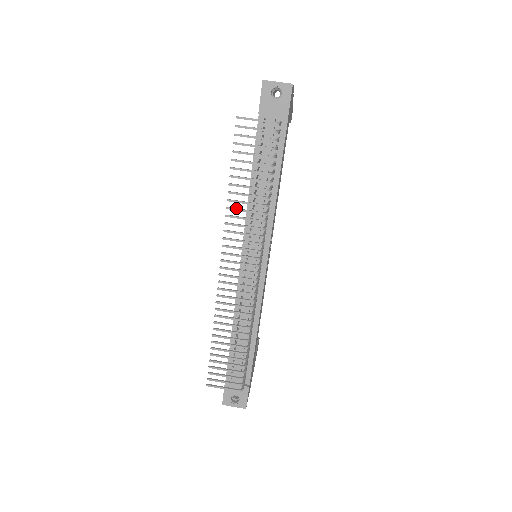
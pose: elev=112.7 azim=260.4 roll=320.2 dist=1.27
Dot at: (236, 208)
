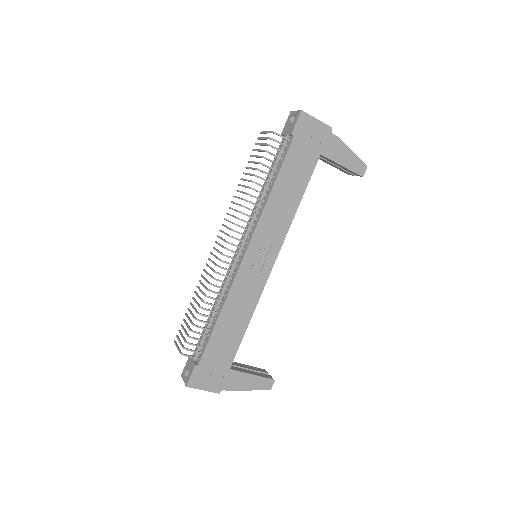
Dot at: occluded
